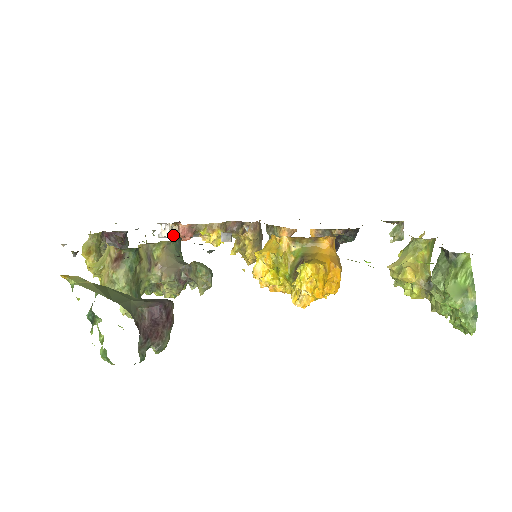
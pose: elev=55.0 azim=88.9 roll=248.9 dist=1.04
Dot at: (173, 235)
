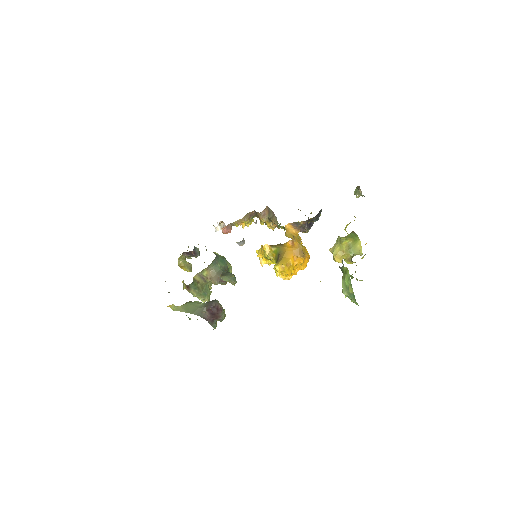
Dot at: occluded
